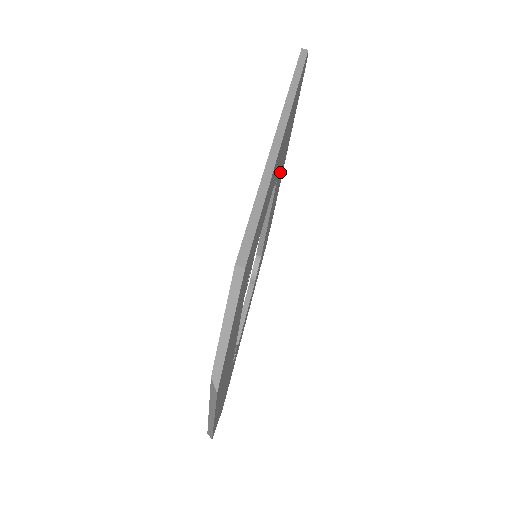
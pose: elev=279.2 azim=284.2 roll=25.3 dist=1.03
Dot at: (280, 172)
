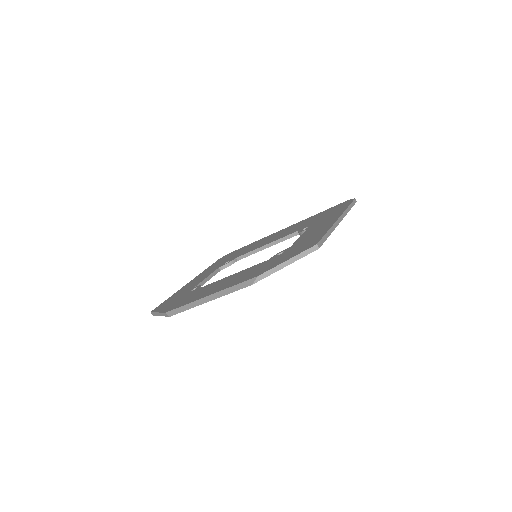
Dot at: occluded
